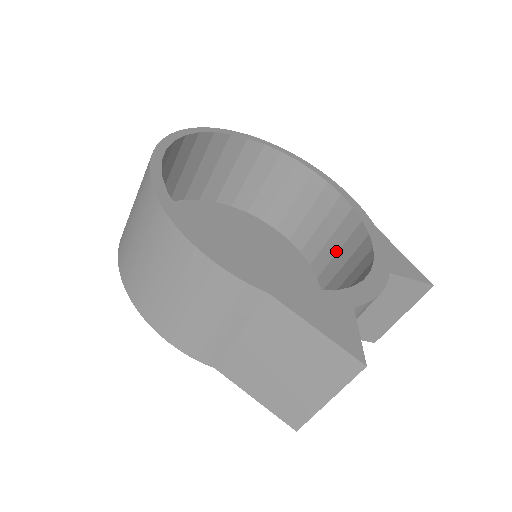
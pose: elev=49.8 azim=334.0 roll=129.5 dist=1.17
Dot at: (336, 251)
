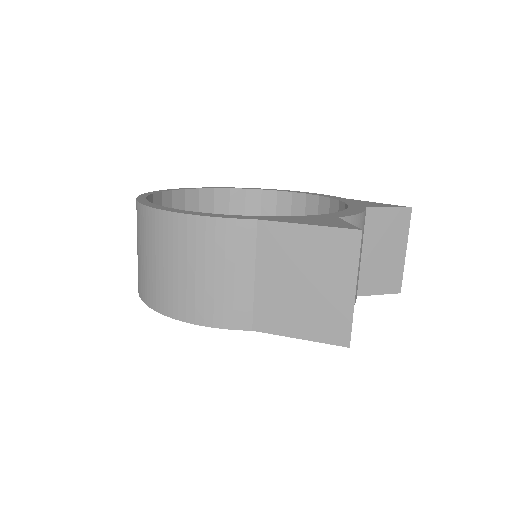
Dot at: occluded
